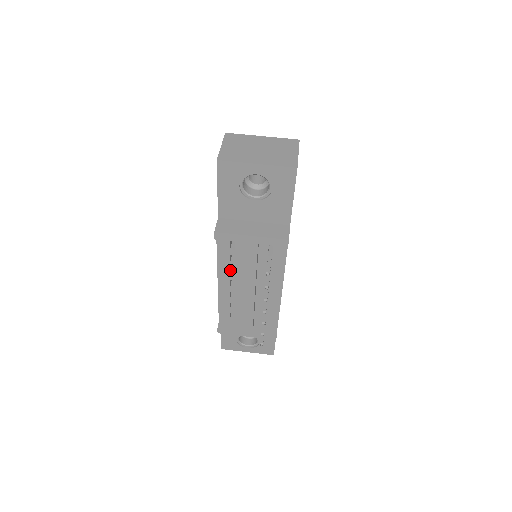
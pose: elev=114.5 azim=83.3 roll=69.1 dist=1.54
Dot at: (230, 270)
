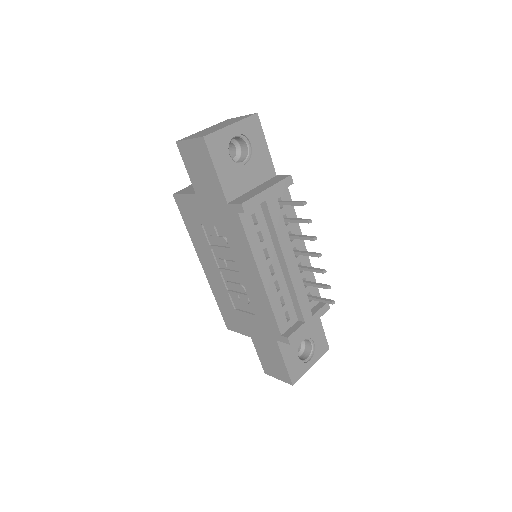
Dot at: (263, 255)
